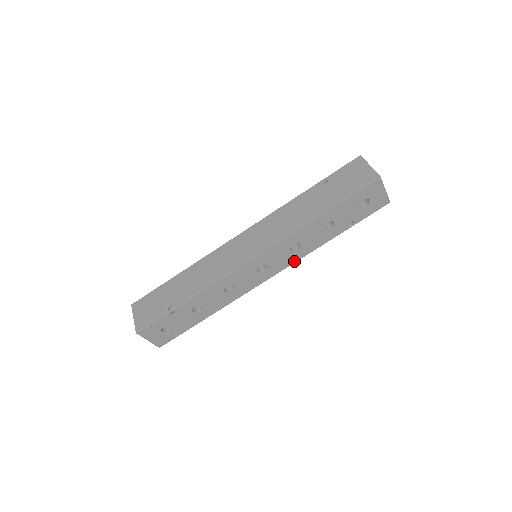
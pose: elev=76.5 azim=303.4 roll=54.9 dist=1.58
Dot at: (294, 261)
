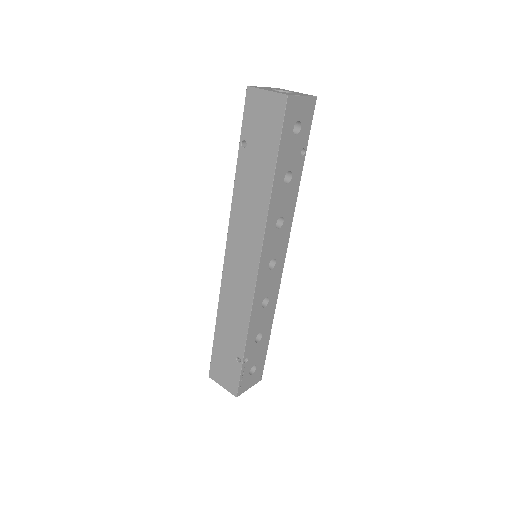
Dot at: (289, 229)
